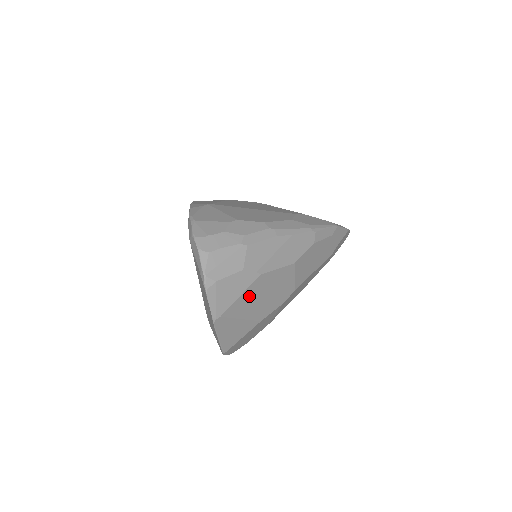
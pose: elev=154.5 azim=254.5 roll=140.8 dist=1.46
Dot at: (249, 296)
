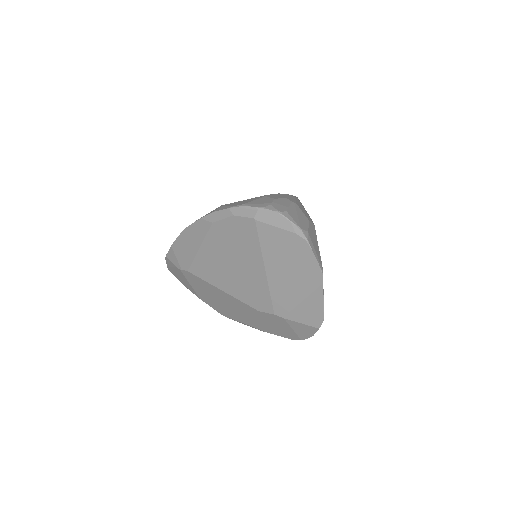
Dot at: occluded
